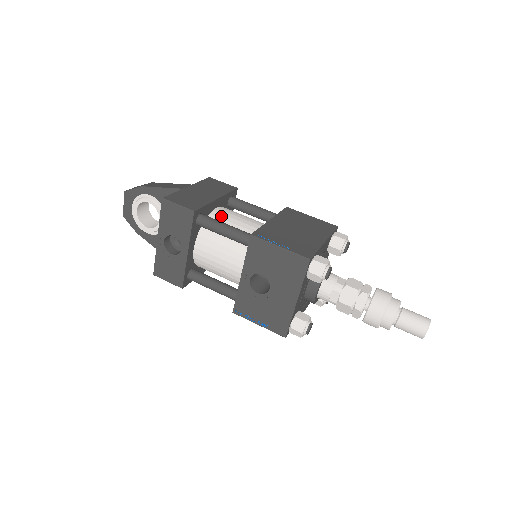
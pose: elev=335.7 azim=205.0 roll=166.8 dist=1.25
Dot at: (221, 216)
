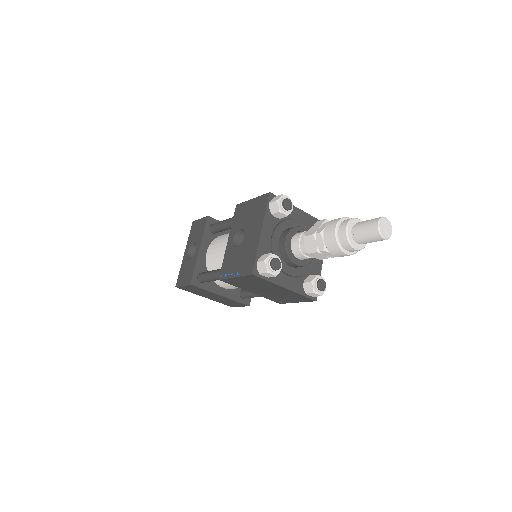
Dot at: occluded
